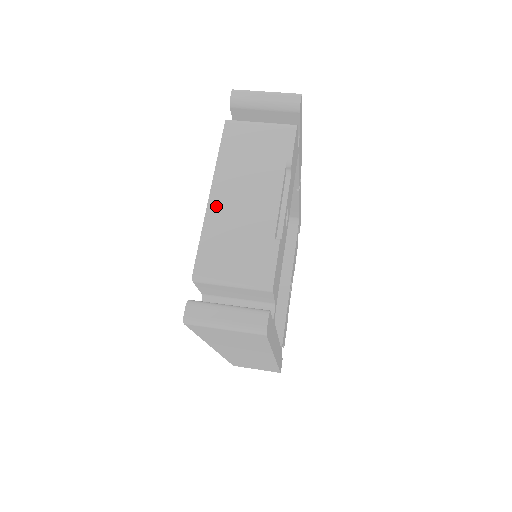
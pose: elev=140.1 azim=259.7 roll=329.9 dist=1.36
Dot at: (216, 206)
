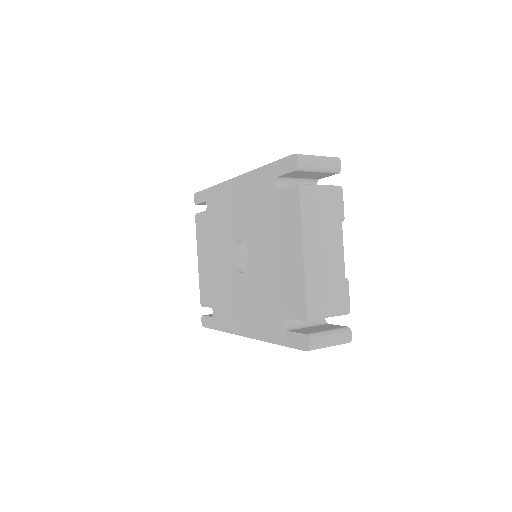
Dot at: (309, 262)
